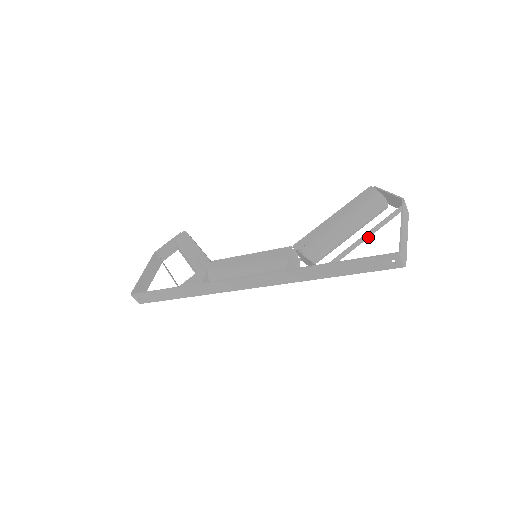
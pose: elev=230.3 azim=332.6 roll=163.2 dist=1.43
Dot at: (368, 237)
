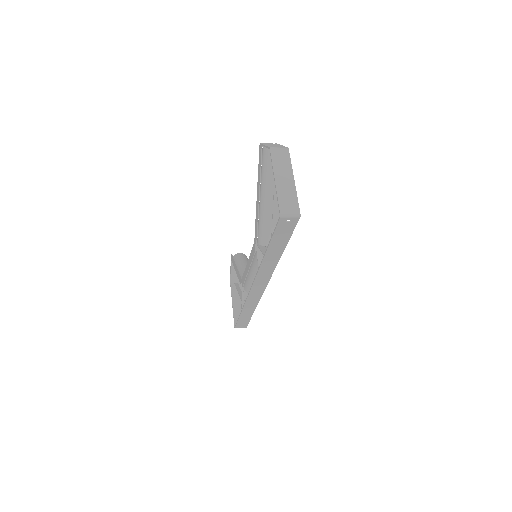
Dot at: occluded
